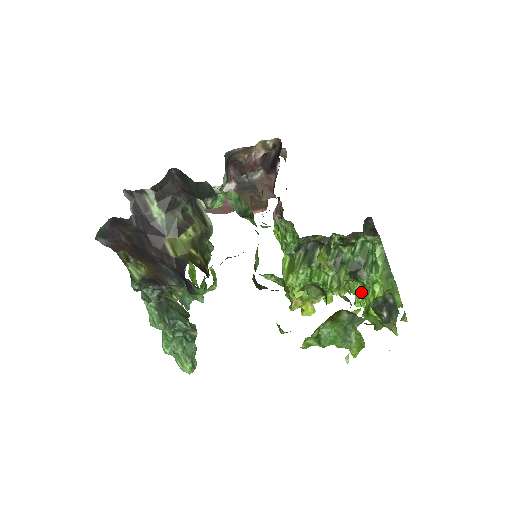
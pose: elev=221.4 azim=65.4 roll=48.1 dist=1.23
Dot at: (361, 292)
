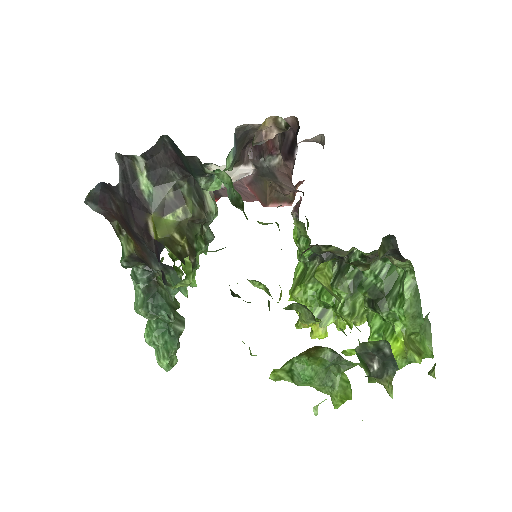
Dot at: (379, 327)
